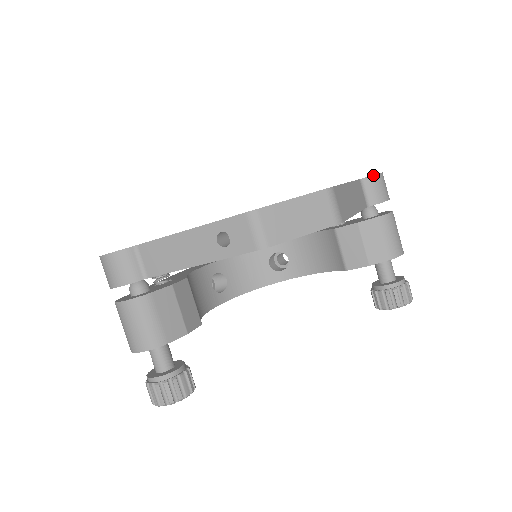
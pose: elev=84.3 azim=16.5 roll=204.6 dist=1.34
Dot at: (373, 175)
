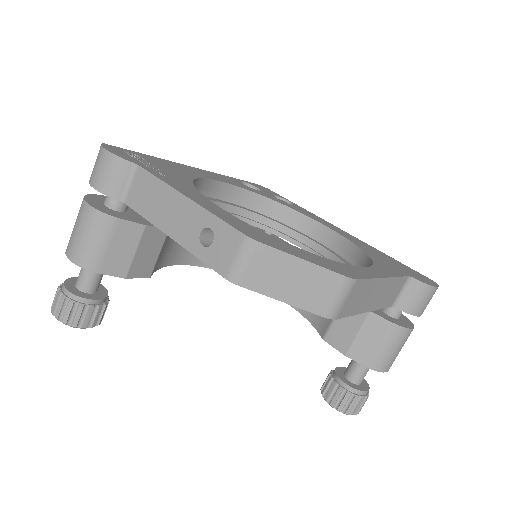
Dot at: (425, 283)
